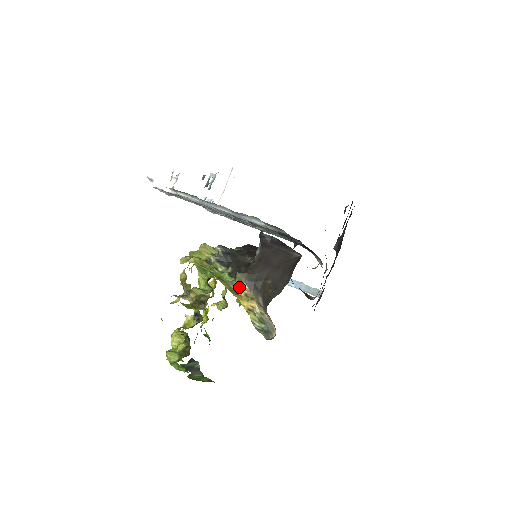
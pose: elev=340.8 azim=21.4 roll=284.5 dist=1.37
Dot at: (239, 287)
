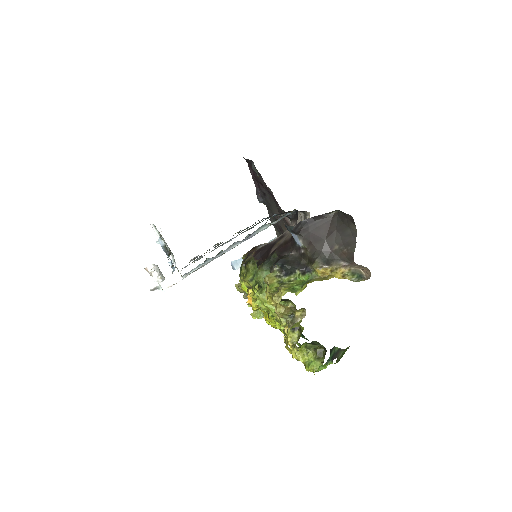
Dot at: (324, 272)
